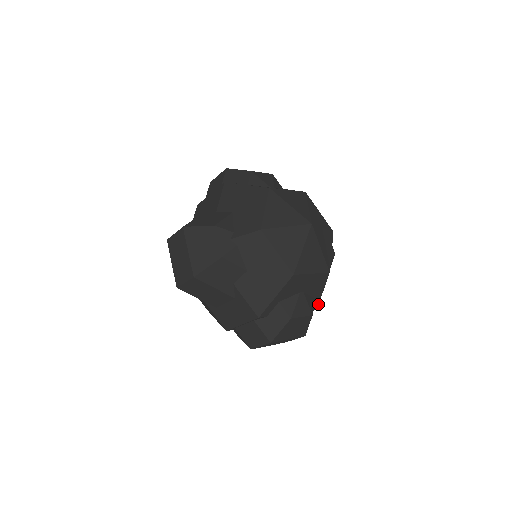
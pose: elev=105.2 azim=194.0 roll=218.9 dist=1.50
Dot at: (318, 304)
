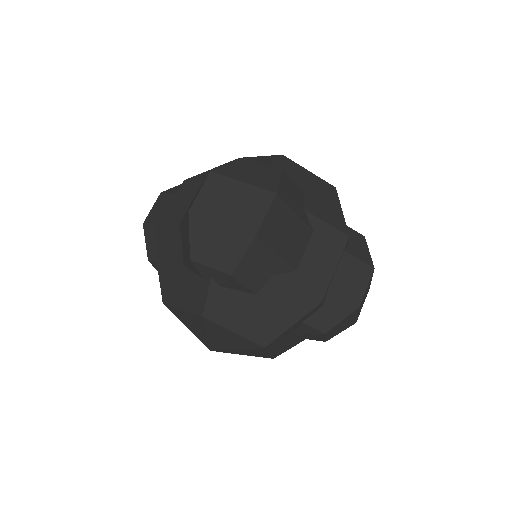
Dot at: occluded
